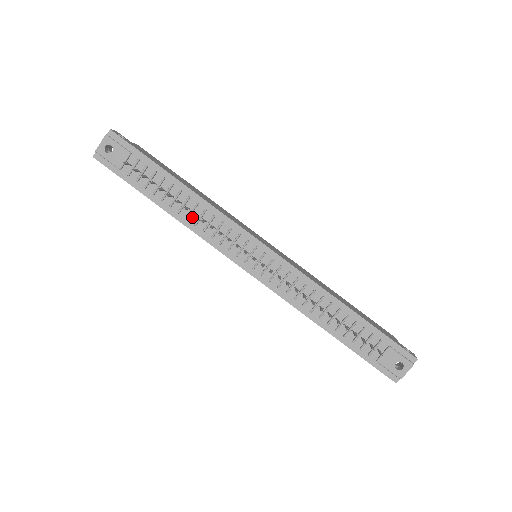
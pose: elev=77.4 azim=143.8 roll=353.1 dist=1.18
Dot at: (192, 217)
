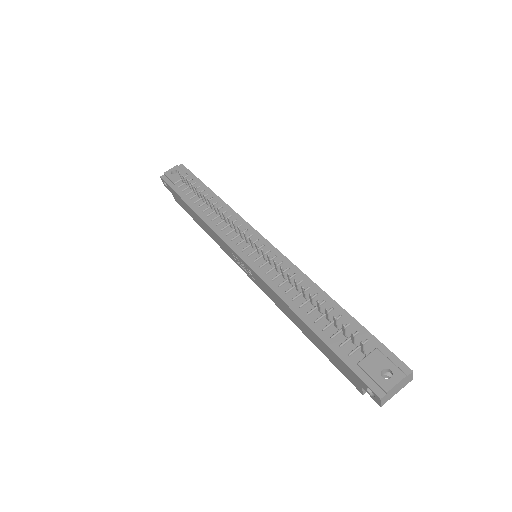
Dot at: (213, 216)
